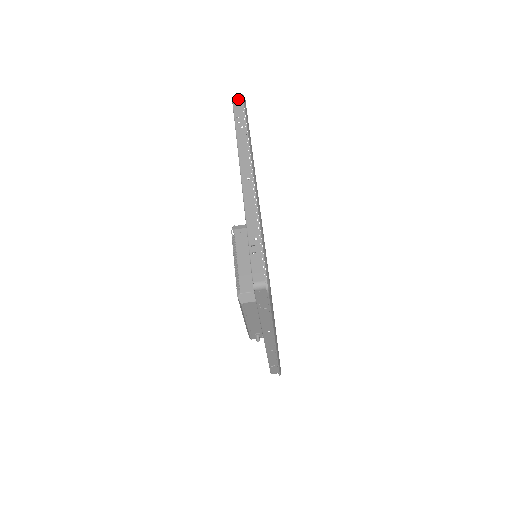
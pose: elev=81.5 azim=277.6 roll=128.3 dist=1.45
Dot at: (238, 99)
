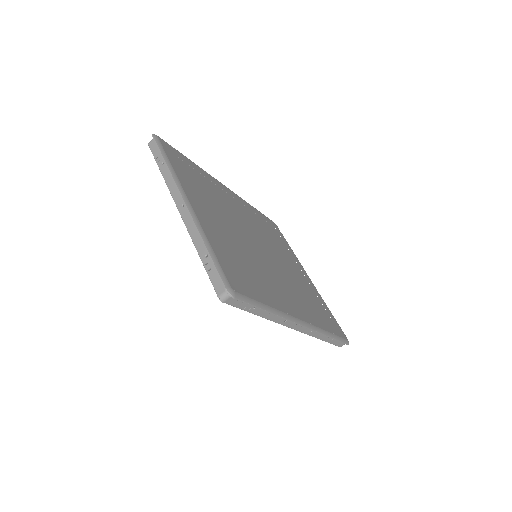
Dot at: (152, 141)
